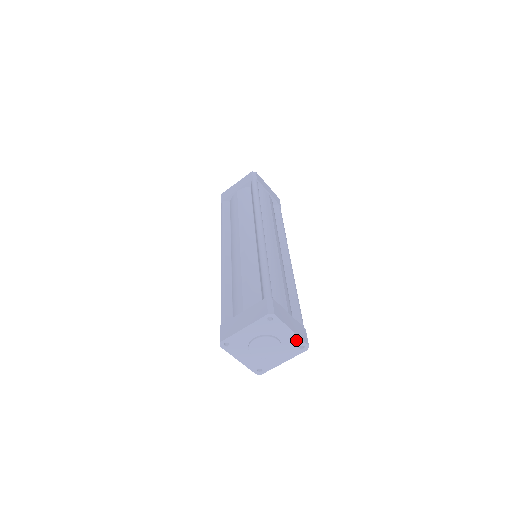
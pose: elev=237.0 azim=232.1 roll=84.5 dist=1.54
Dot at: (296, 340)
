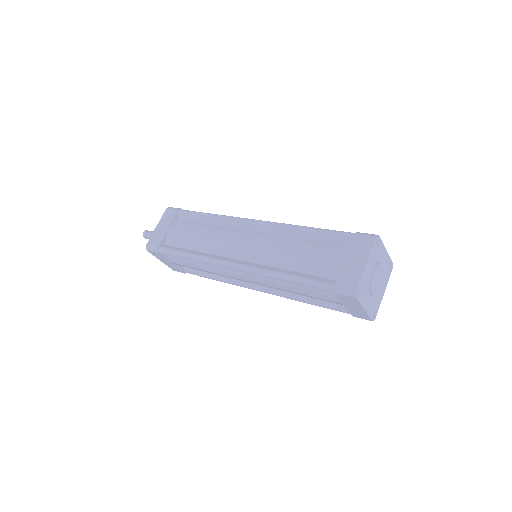
Dot at: (388, 261)
